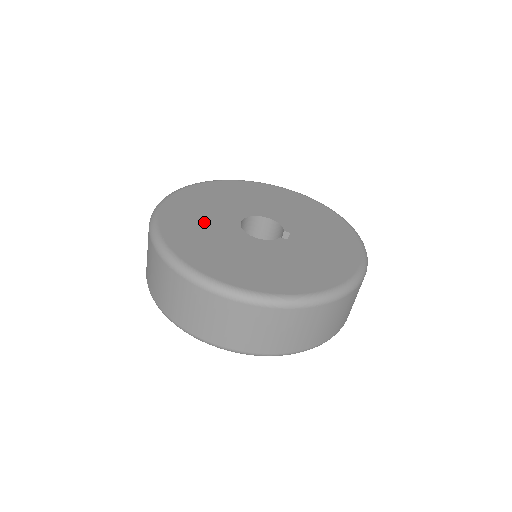
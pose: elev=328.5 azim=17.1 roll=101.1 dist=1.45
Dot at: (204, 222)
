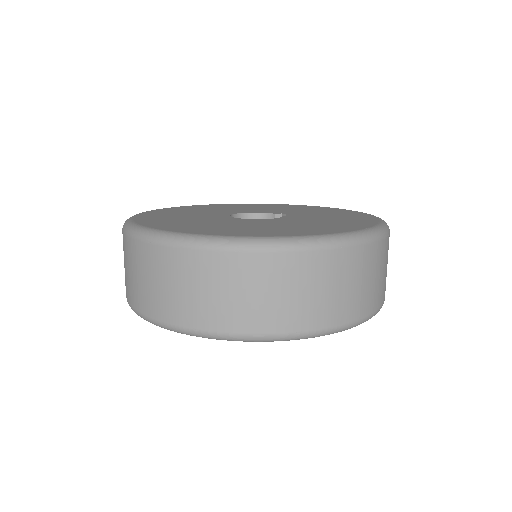
Dot at: (205, 222)
